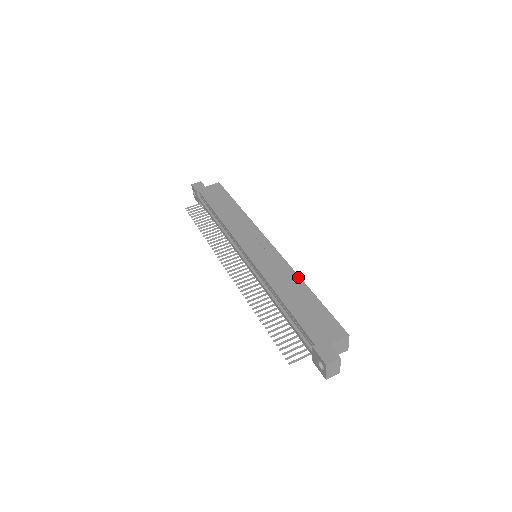
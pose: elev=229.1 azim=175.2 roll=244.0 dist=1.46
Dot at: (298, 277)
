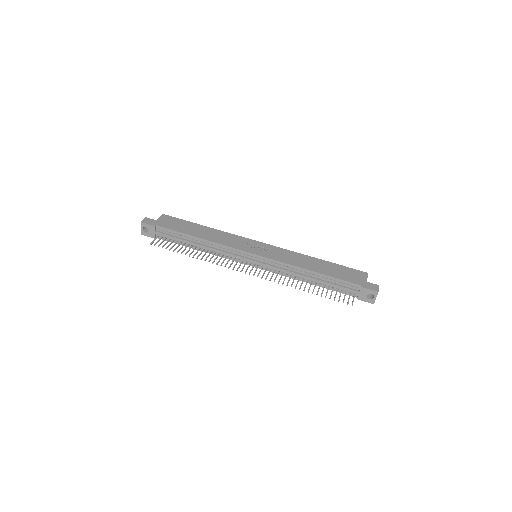
Dot at: (306, 255)
